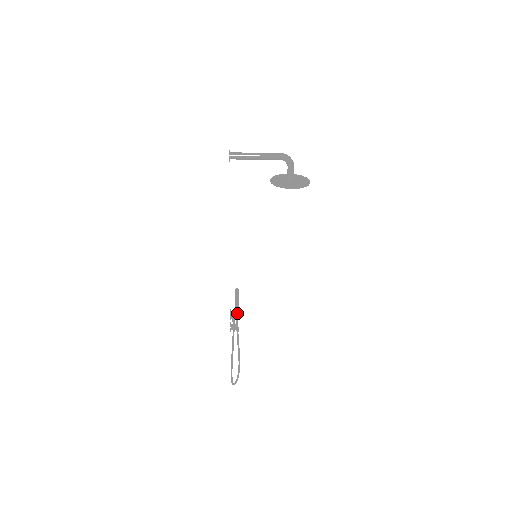
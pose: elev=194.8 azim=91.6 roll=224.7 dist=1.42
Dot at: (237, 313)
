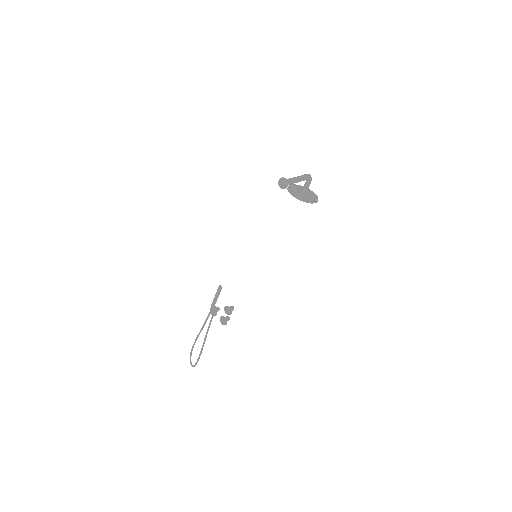
Dot at: occluded
